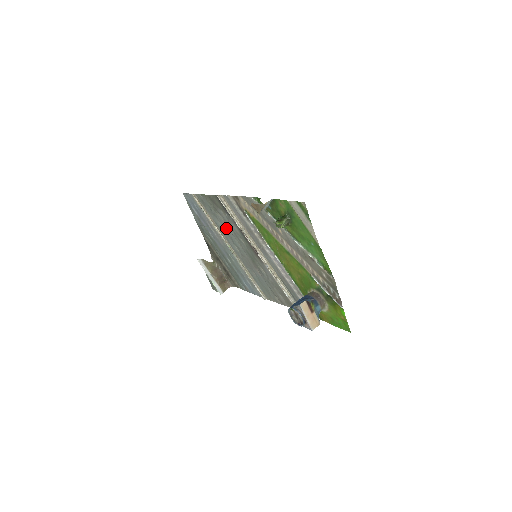
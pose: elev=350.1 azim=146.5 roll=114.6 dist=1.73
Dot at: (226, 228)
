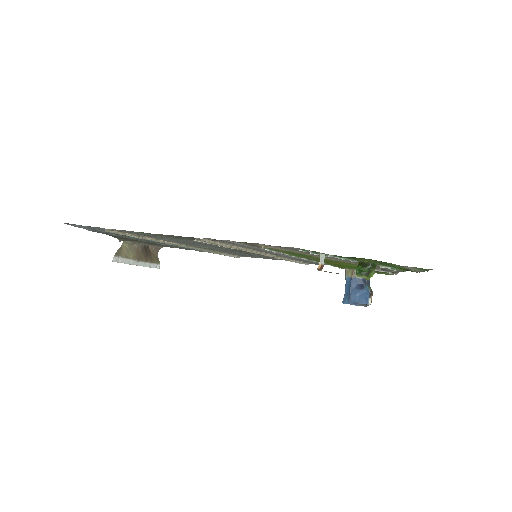
Dot at: (190, 243)
